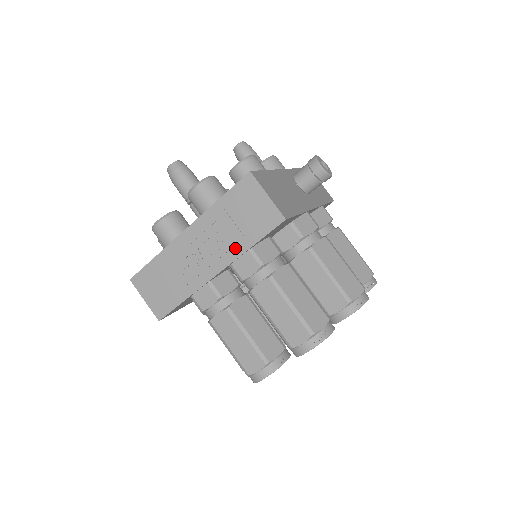
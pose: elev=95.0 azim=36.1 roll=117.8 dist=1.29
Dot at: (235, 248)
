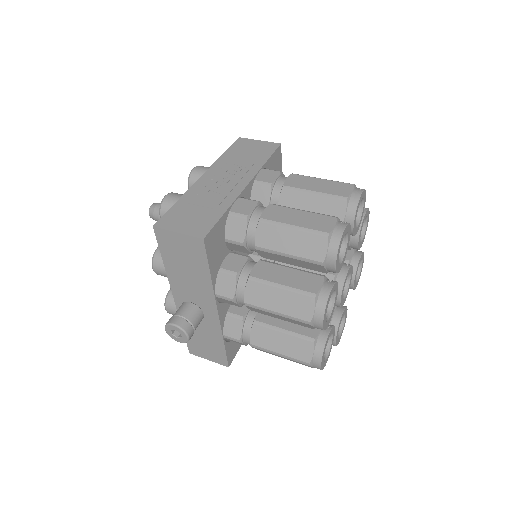
Dot at: (253, 167)
